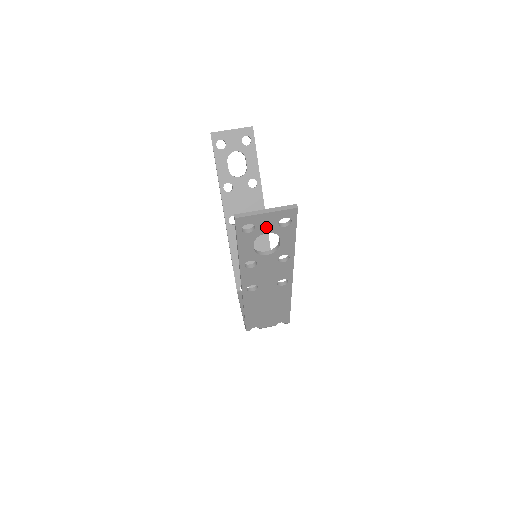
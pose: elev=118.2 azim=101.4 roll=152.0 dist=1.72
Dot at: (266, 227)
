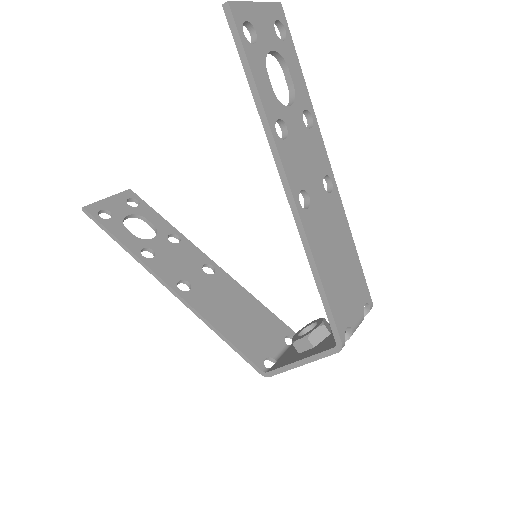
Dot at: (266, 36)
